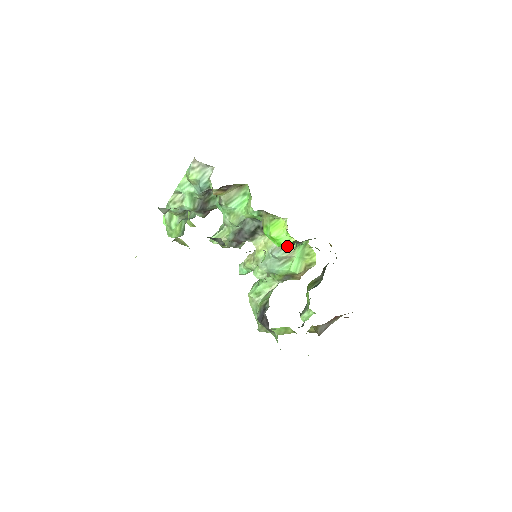
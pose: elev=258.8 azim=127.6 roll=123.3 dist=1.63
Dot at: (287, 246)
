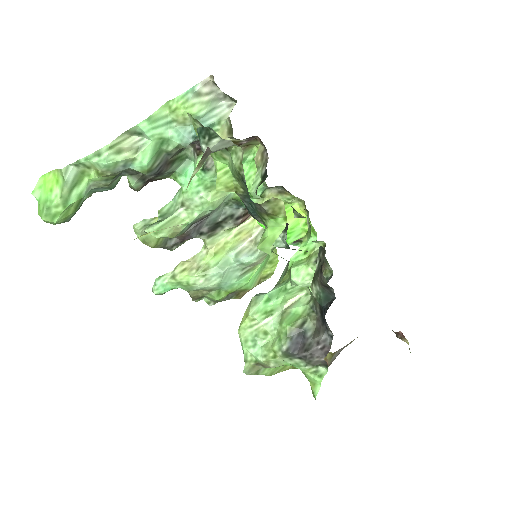
Dot at: (289, 244)
